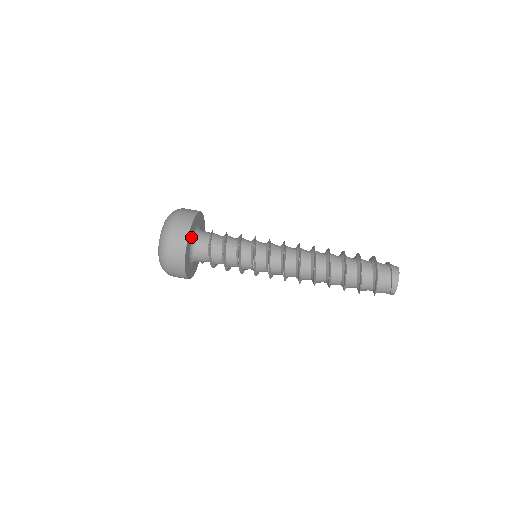
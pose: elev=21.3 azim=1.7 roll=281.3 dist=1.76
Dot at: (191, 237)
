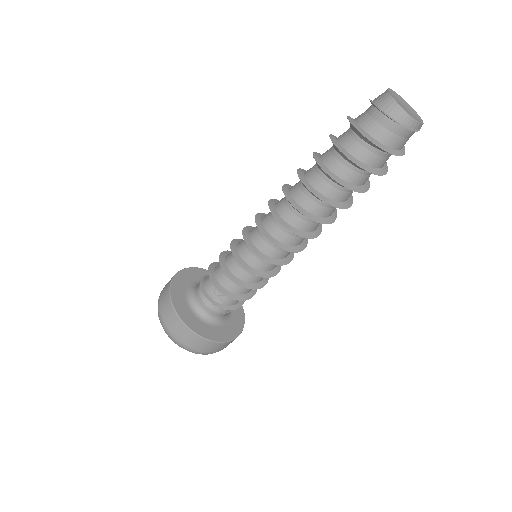
Dot at: (193, 316)
